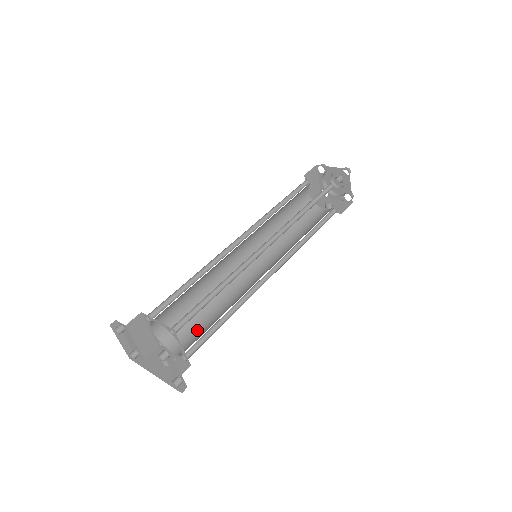
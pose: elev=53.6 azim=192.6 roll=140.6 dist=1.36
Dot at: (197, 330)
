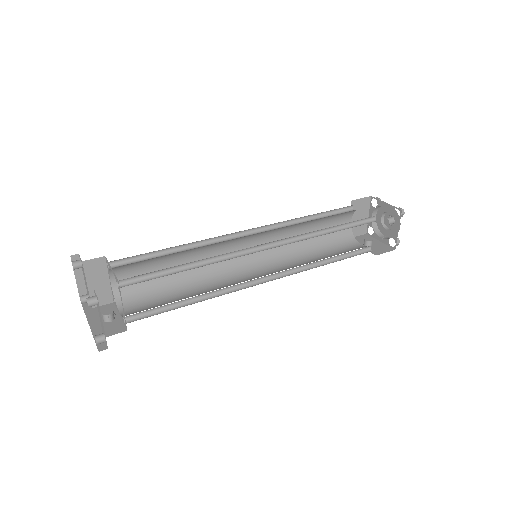
Dot at: (157, 302)
